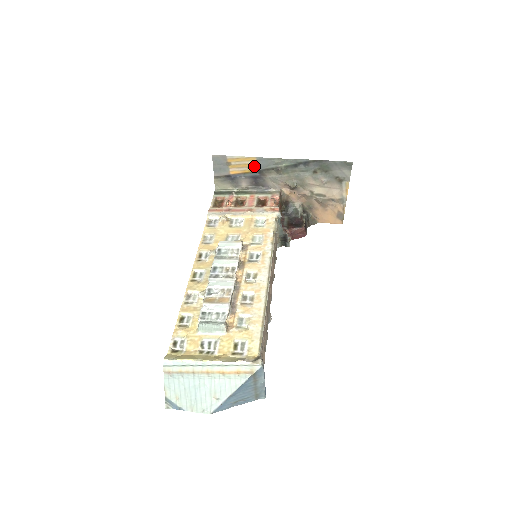
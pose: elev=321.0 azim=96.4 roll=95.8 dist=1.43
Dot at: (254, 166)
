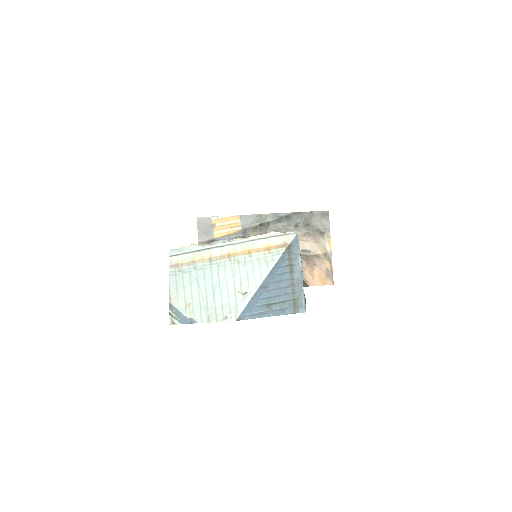
Dot at: (238, 226)
